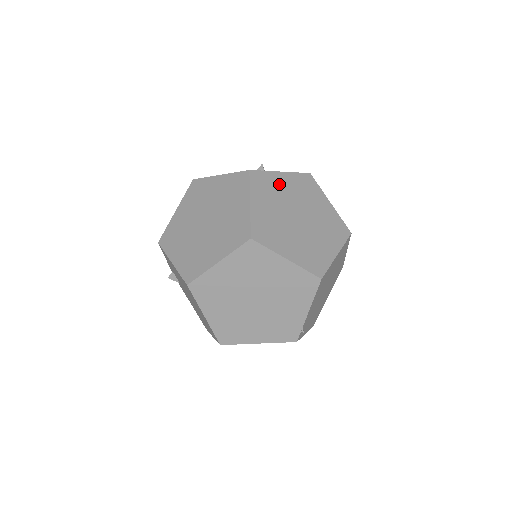
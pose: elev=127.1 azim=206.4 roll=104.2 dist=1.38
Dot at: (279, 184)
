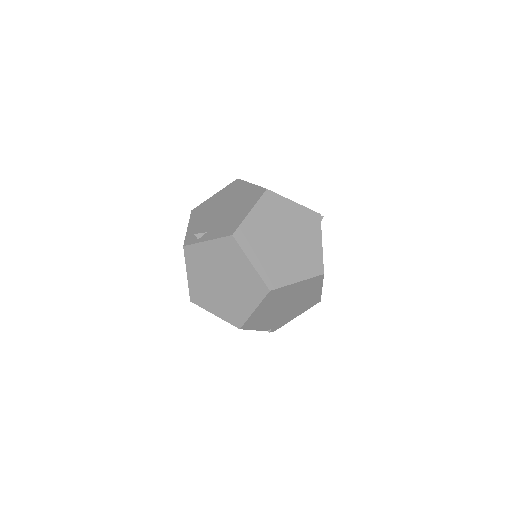
Dot at: (206, 254)
